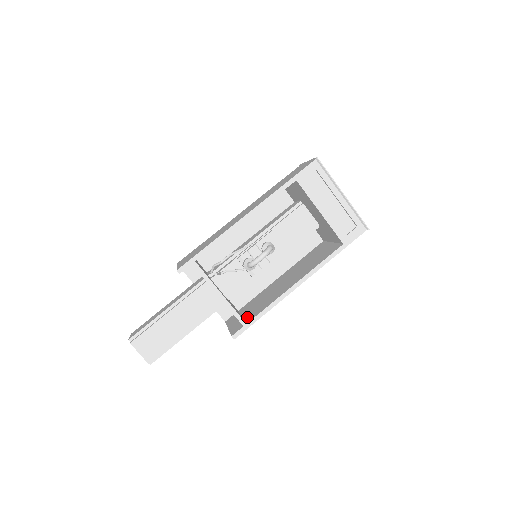
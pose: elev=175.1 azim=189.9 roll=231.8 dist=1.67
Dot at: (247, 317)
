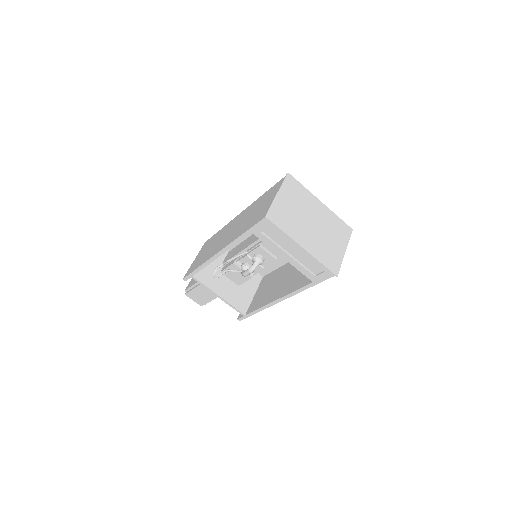
Dot at: (251, 304)
